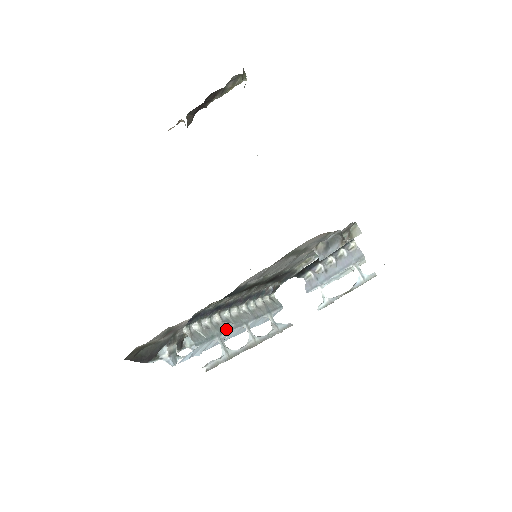
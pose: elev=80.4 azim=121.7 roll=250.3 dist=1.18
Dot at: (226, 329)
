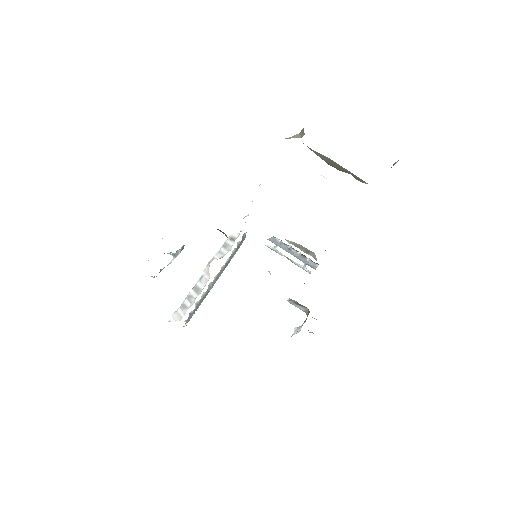
Dot at: occluded
